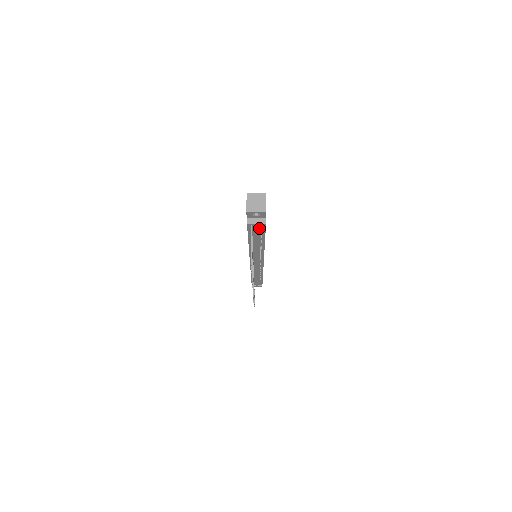
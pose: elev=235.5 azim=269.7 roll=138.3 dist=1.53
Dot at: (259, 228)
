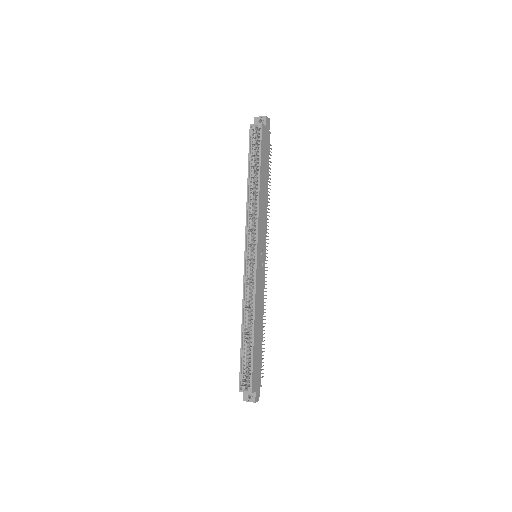
Dot at: occluded
